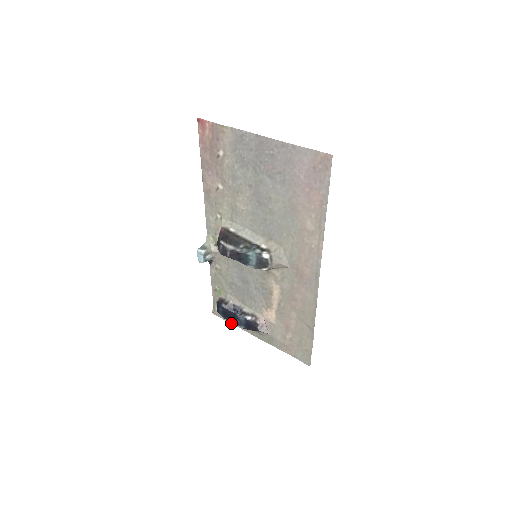
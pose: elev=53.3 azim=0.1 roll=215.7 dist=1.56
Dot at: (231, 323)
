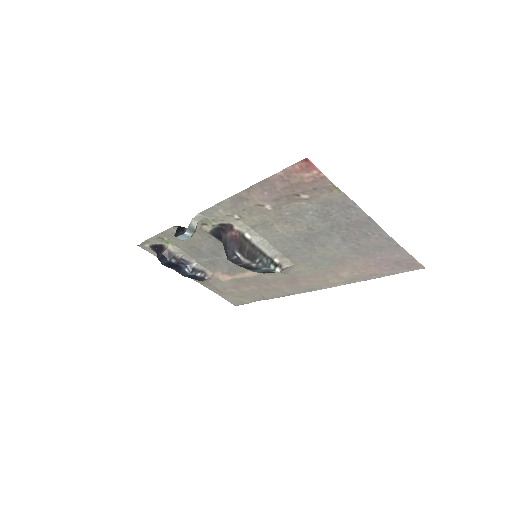
Dot at: occluded
